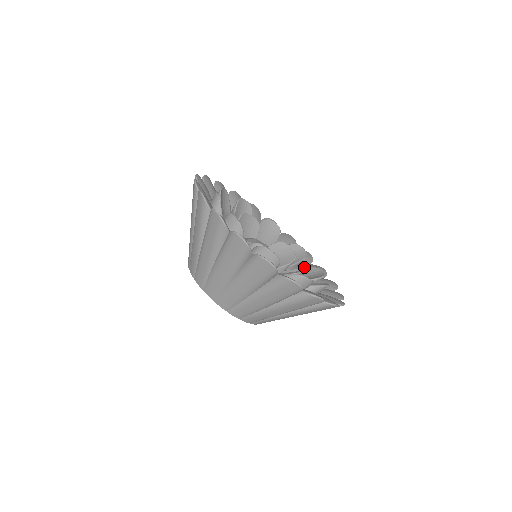
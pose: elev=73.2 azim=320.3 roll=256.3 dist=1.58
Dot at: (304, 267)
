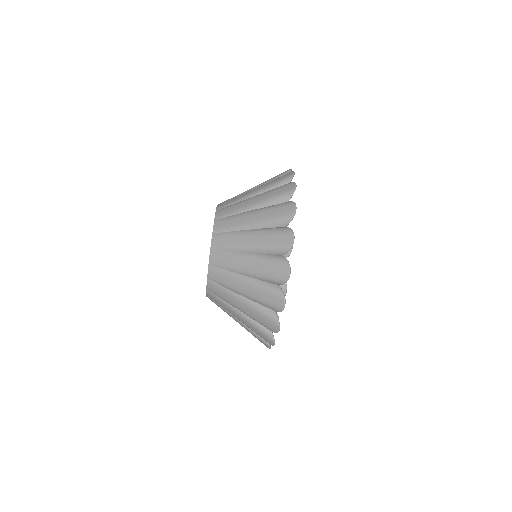
Dot at: occluded
